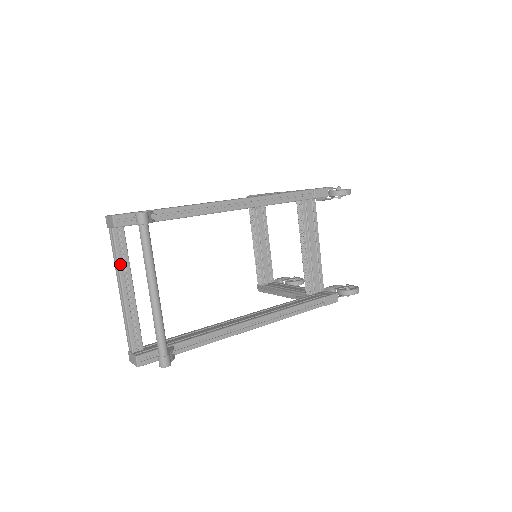
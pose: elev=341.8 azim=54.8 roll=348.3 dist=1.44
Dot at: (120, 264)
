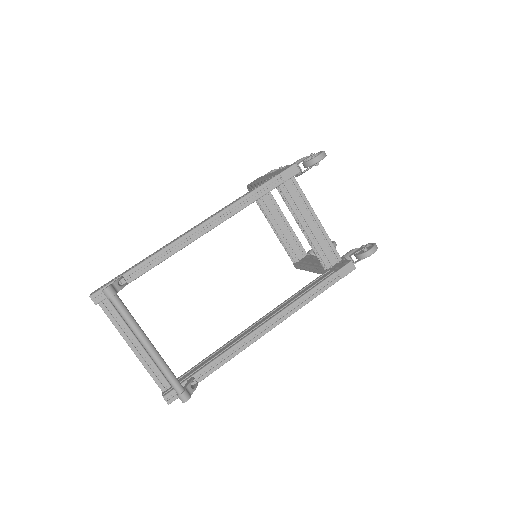
Dot at: (118, 328)
